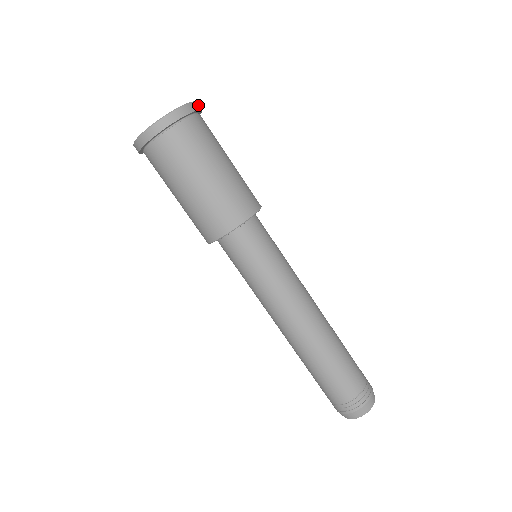
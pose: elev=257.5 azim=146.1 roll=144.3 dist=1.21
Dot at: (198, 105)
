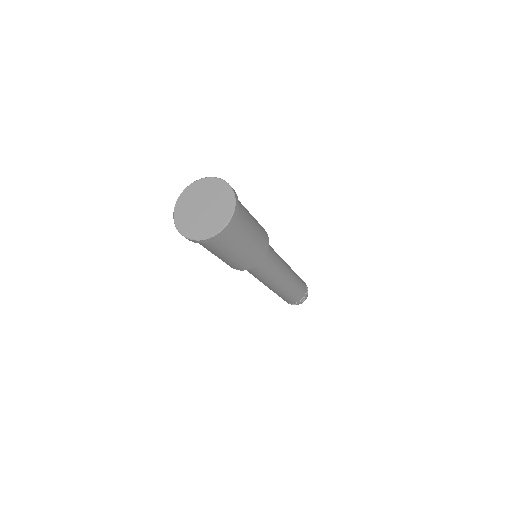
Dot at: (224, 231)
